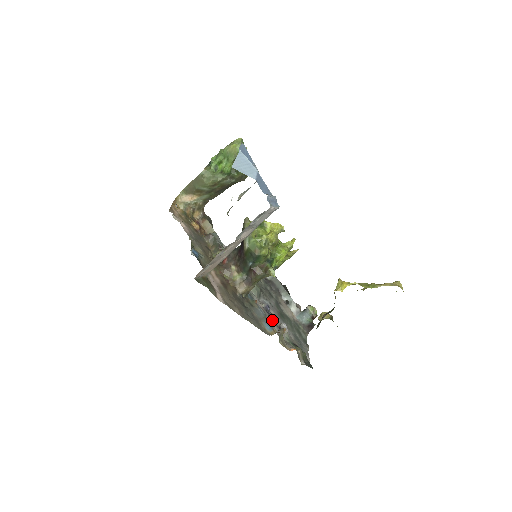
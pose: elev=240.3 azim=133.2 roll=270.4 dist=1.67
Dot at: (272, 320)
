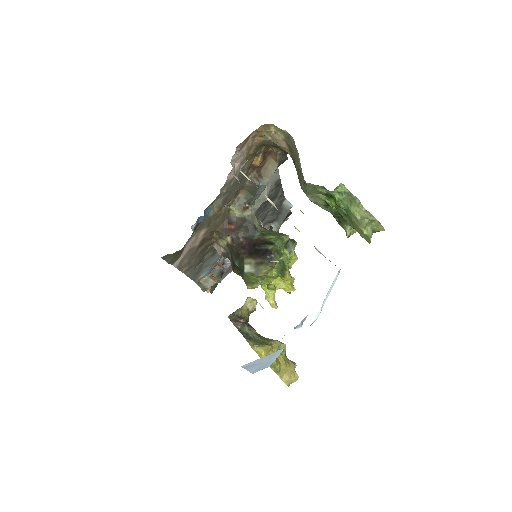
Dot at: occluded
